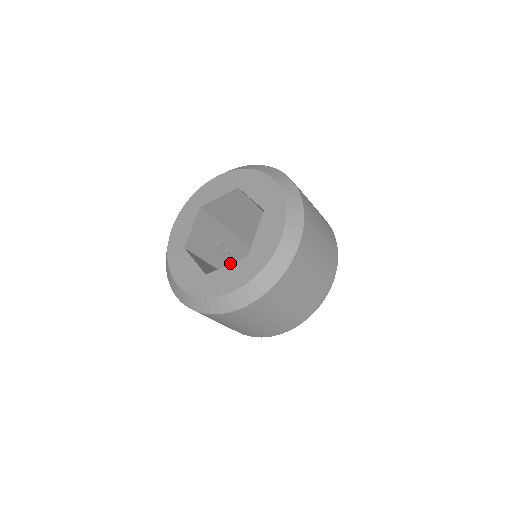
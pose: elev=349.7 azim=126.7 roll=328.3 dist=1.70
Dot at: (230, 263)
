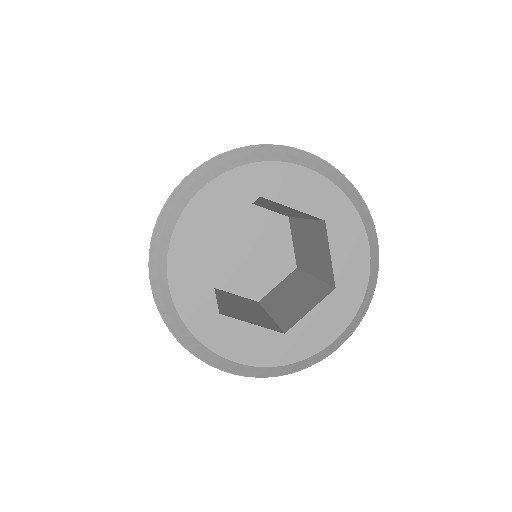
Dot at: occluded
